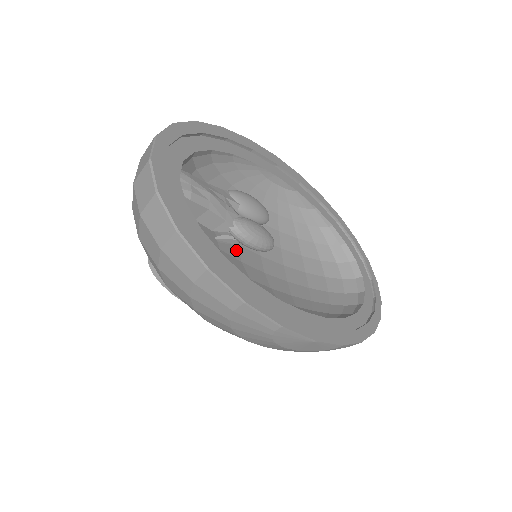
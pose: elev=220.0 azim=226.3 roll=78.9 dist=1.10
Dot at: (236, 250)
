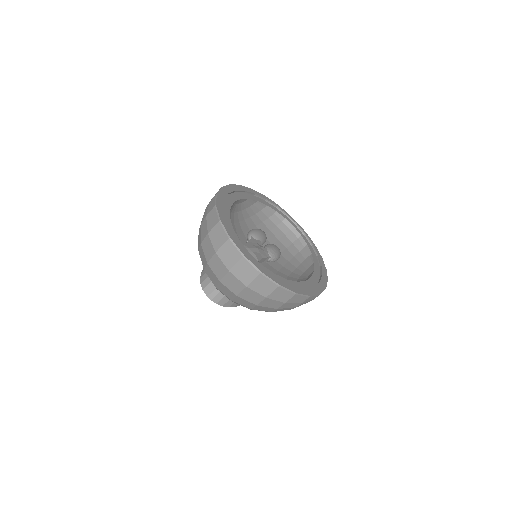
Dot at: occluded
